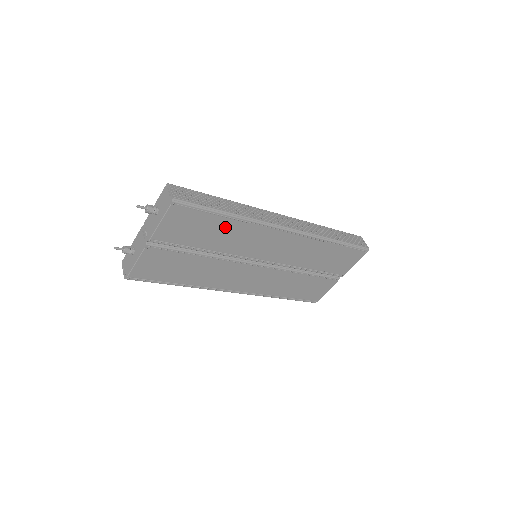
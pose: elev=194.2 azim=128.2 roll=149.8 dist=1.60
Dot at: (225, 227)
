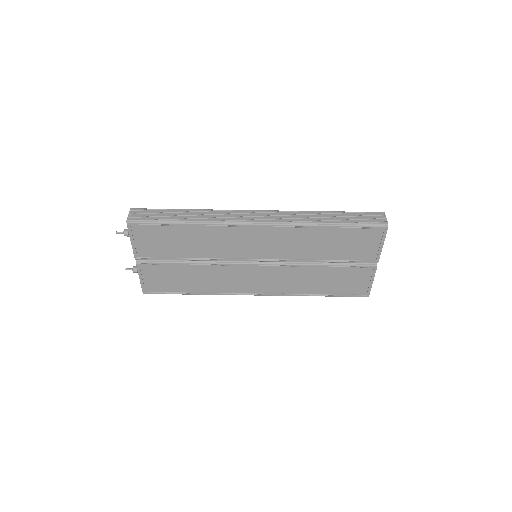
Dot at: (192, 235)
